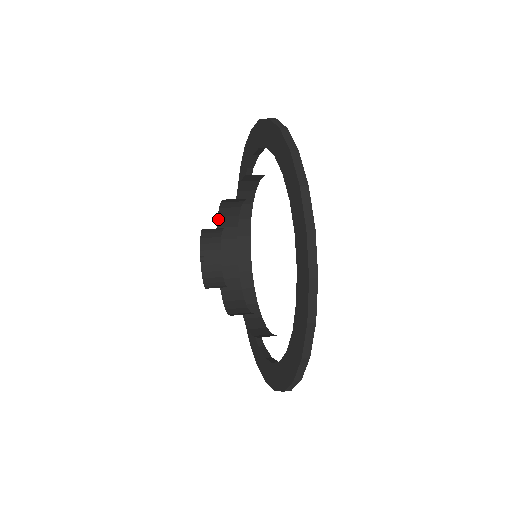
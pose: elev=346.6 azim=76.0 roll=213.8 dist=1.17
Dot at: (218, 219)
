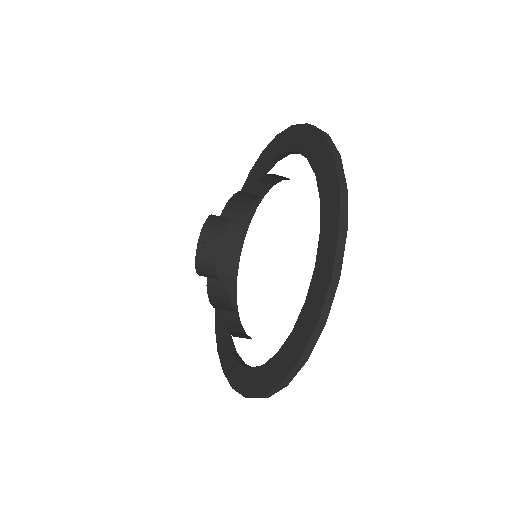
Dot at: (228, 203)
